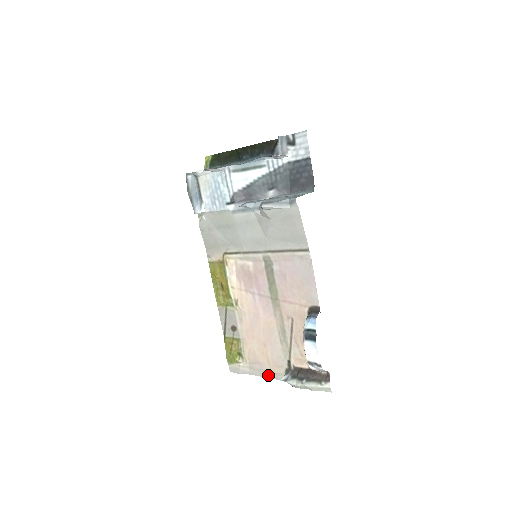
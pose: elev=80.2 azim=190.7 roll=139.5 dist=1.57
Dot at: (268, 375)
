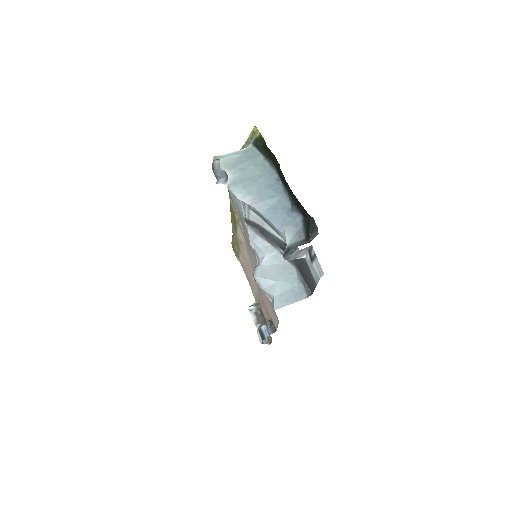
Dot at: (249, 284)
